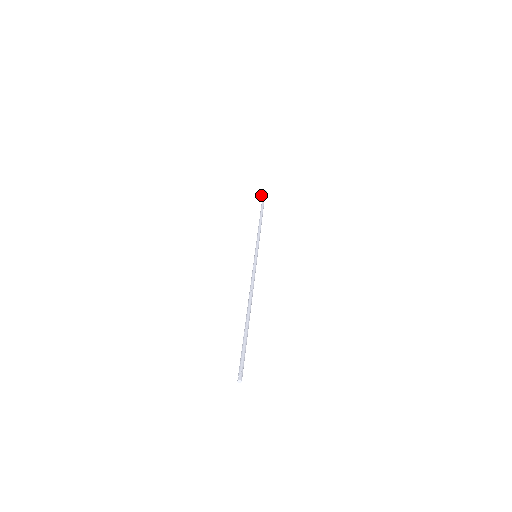
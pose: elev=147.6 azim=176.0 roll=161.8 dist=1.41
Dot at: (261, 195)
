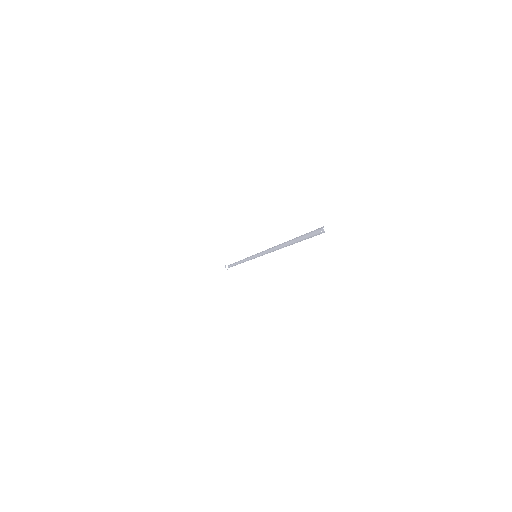
Dot at: occluded
